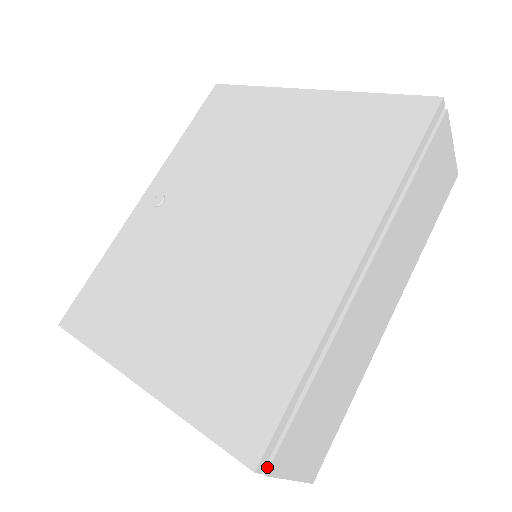
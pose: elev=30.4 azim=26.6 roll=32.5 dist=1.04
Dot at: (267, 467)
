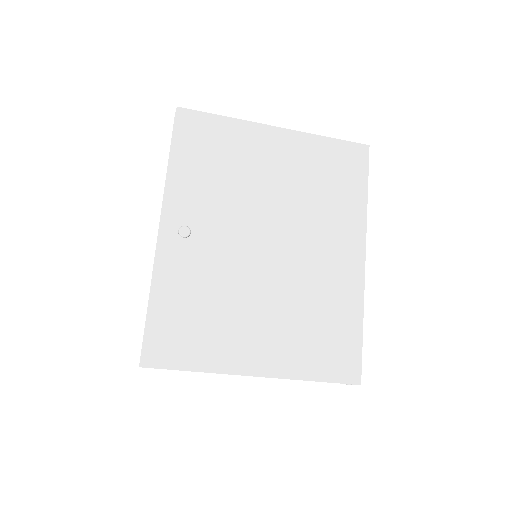
Dot at: occluded
